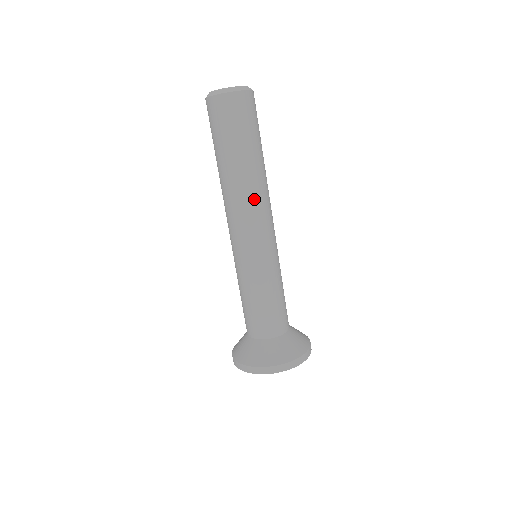
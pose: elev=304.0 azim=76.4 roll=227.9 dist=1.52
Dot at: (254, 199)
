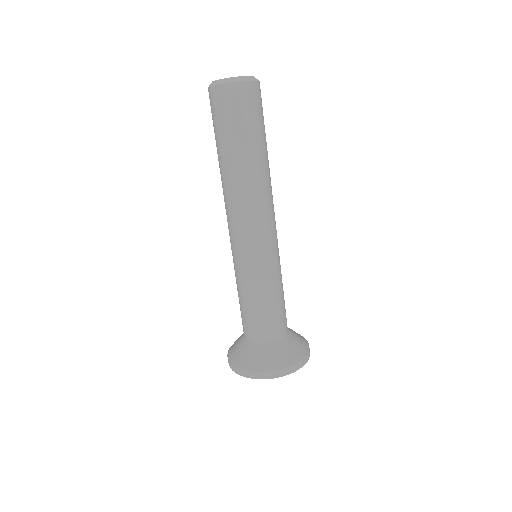
Dot at: (234, 200)
